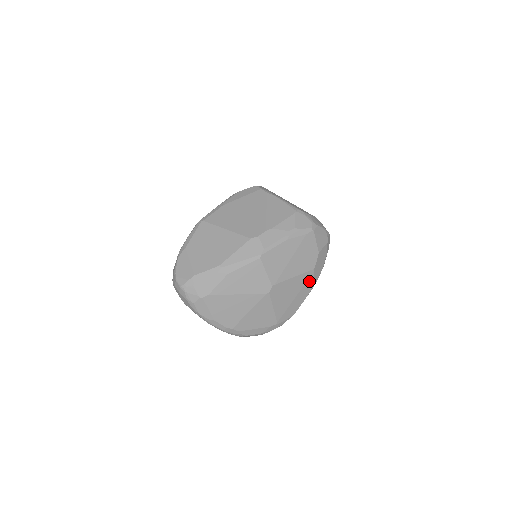
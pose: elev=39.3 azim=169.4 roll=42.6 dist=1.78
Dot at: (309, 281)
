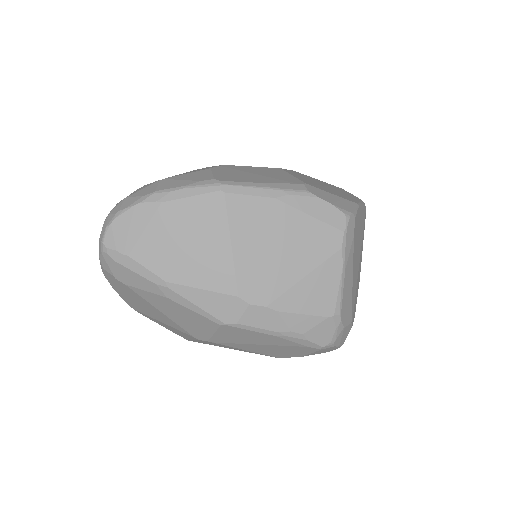
Dot at: occluded
